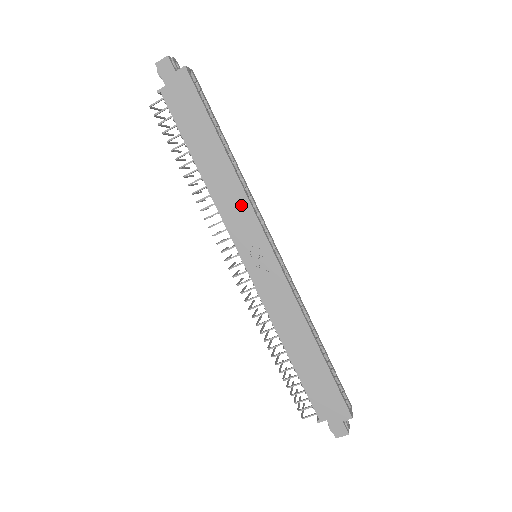
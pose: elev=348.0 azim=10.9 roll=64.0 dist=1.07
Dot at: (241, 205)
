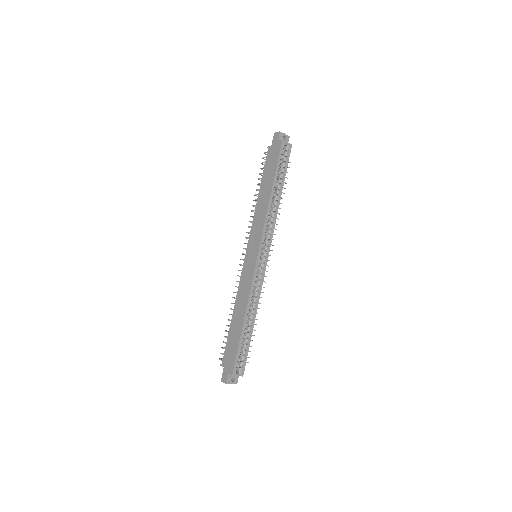
Dot at: (261, 223)
